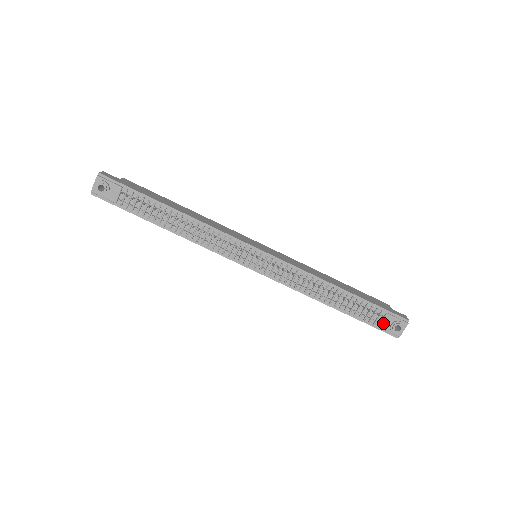
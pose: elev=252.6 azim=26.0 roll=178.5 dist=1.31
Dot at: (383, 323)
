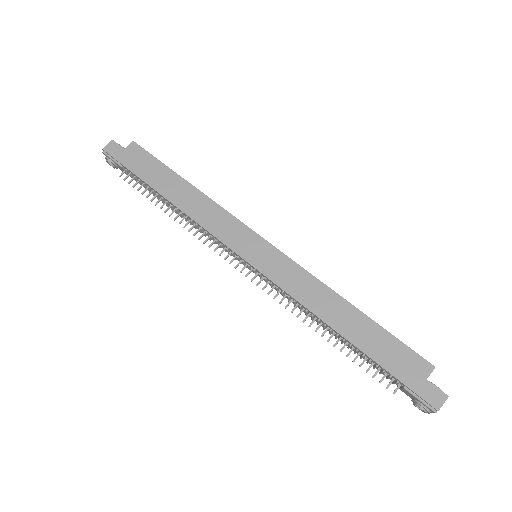
Dot at: (403, 390)
